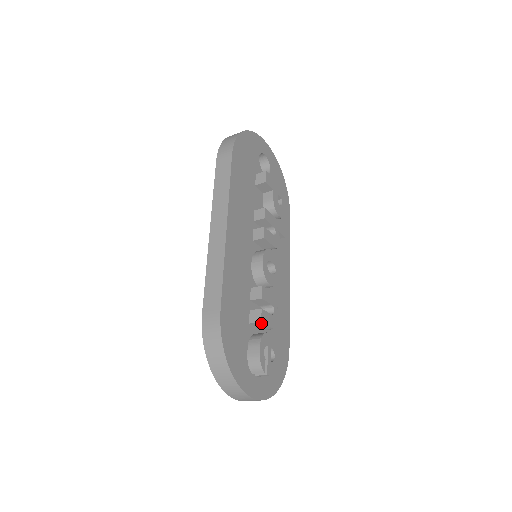
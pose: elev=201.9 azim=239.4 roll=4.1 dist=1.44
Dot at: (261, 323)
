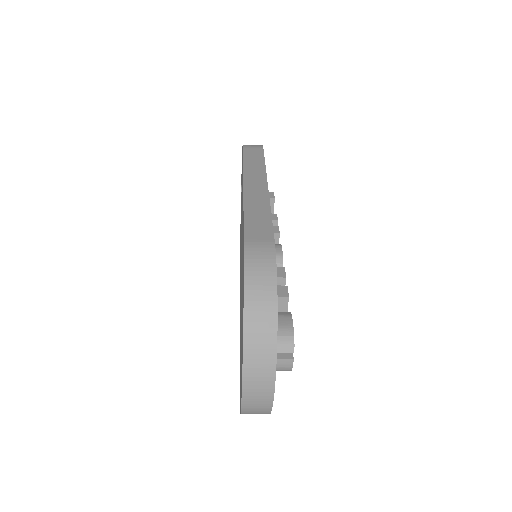
Dot at: (285, 301)
